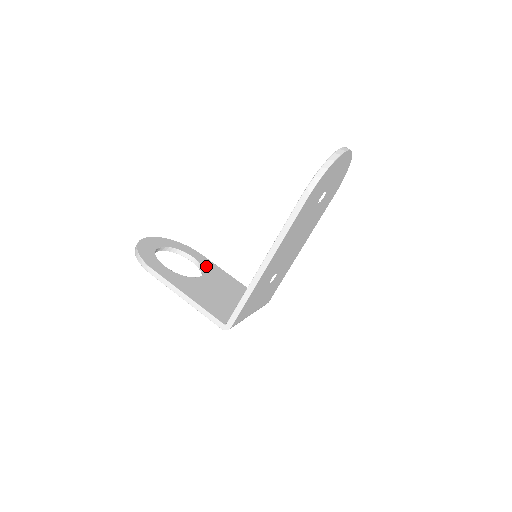
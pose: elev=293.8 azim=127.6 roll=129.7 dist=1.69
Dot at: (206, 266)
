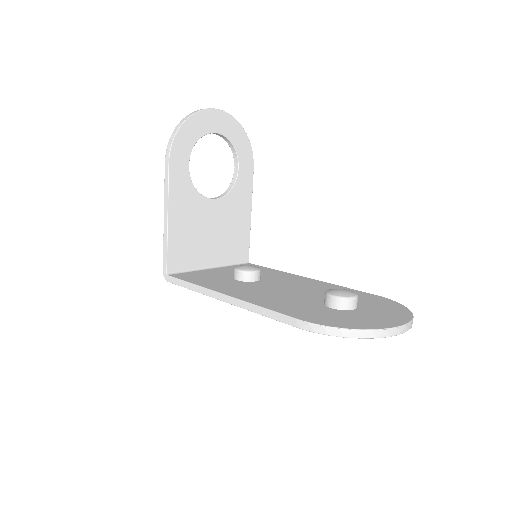
Dot at: (238, 188)
